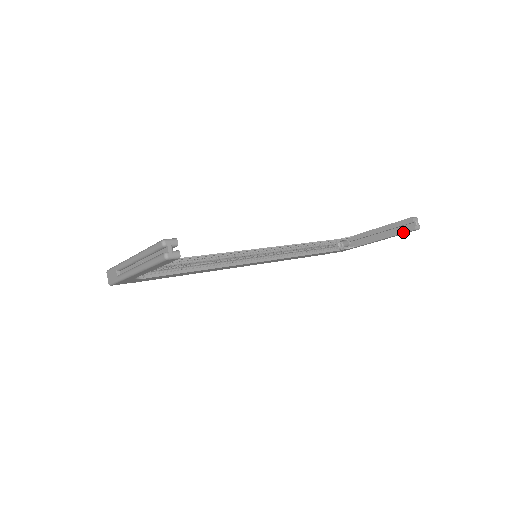
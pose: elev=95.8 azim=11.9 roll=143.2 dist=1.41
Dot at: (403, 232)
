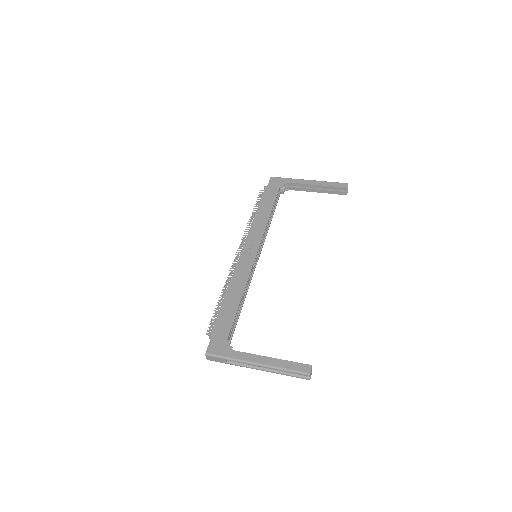
Dot at: occluded
